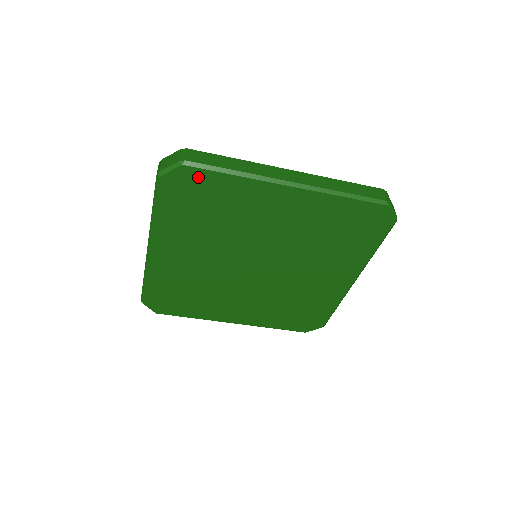
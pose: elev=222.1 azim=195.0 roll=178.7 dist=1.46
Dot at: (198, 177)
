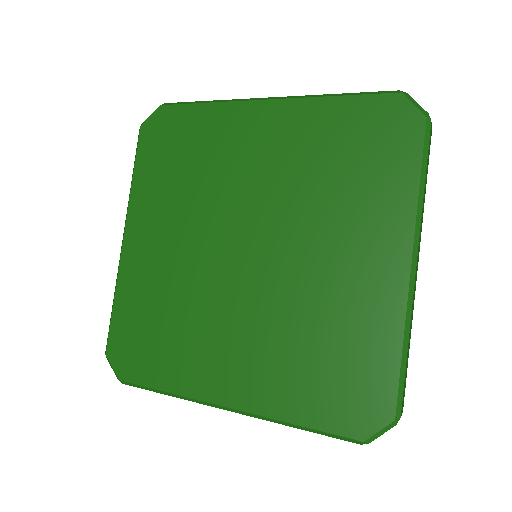
Dot at: (174, 116)
